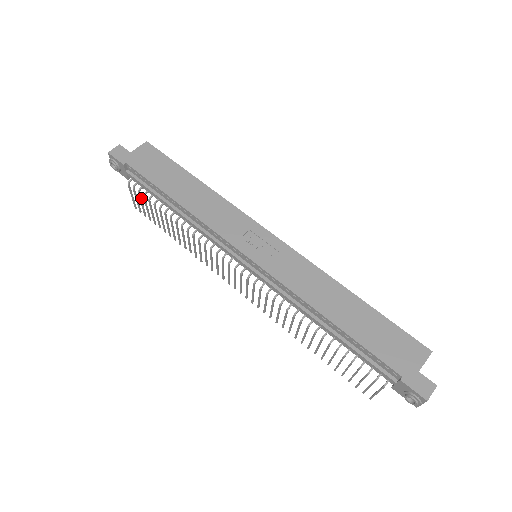
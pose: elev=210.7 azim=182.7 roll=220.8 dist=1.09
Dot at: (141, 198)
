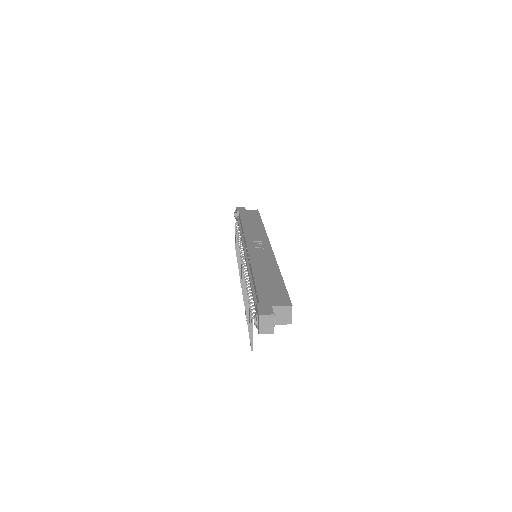
Dot at: occluded
